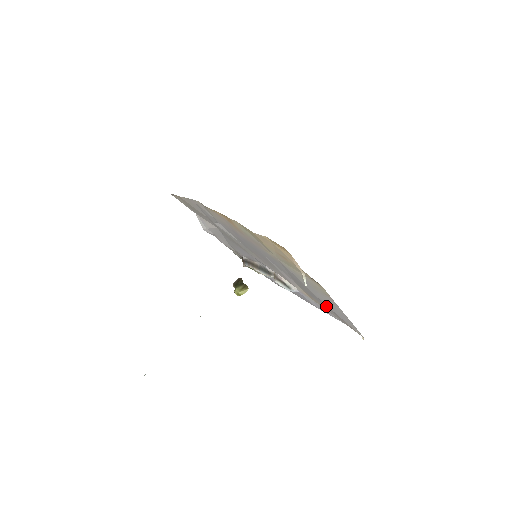
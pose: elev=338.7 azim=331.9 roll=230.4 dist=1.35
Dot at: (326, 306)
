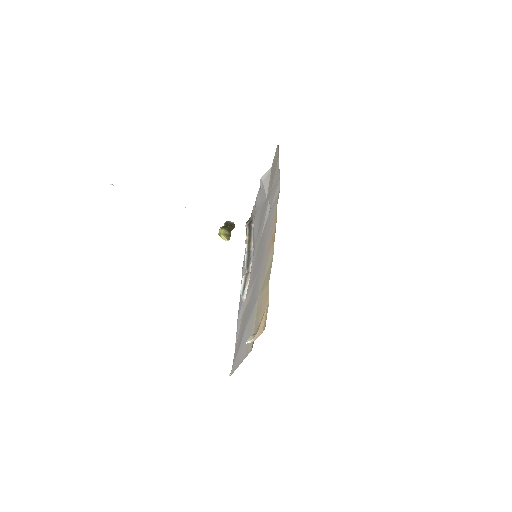
Dot at: occluded
